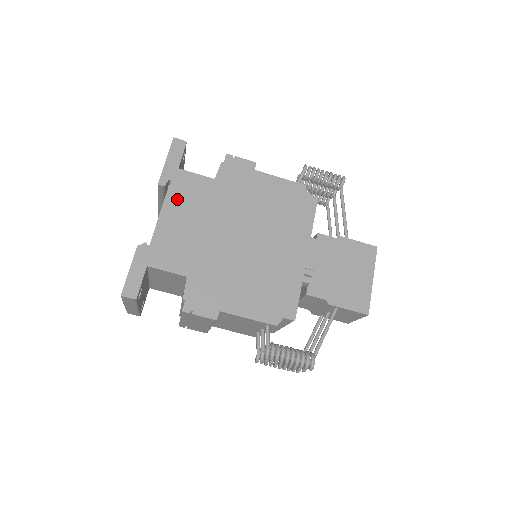
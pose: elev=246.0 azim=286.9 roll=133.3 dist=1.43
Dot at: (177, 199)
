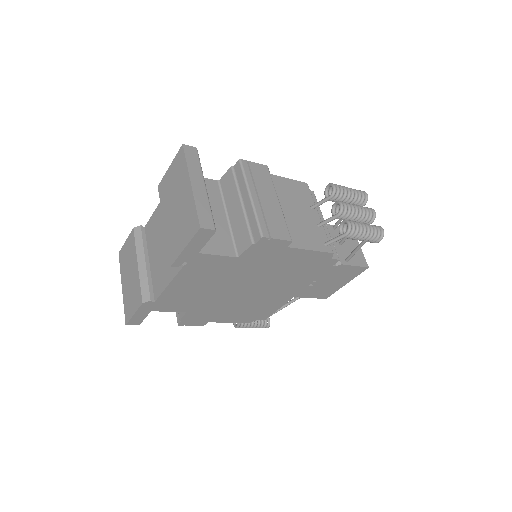
Dot at: (190, 274)
